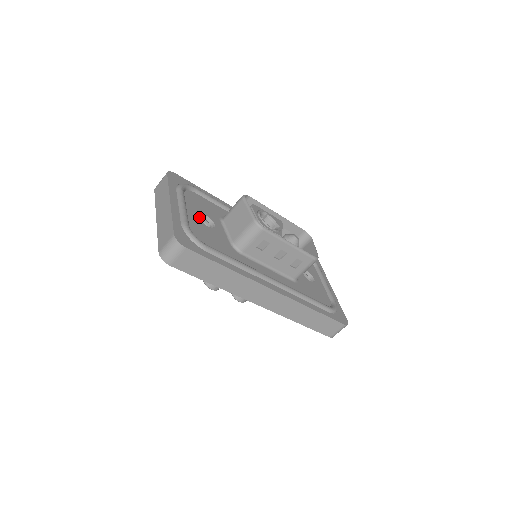
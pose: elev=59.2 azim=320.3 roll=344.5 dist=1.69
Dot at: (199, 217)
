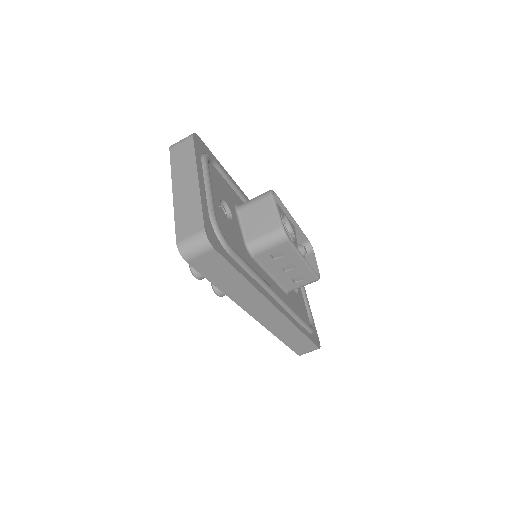
Dot at: occluded
